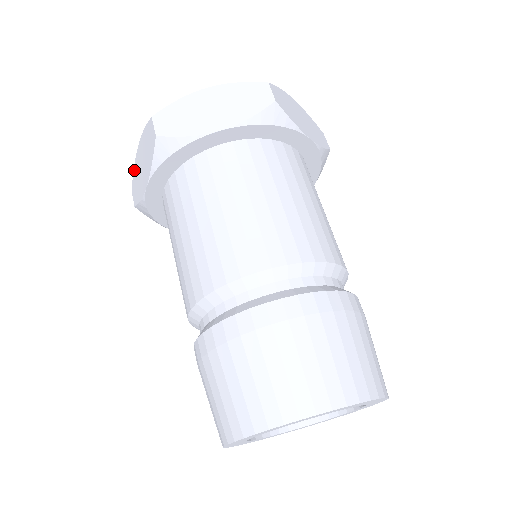
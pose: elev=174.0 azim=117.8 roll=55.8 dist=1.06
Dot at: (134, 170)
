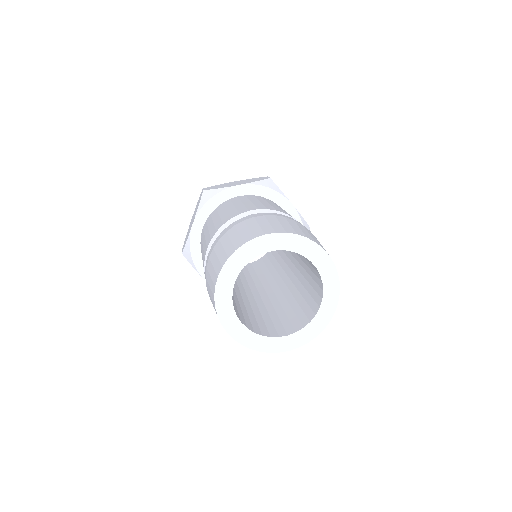
Dot at: (186, 235)
